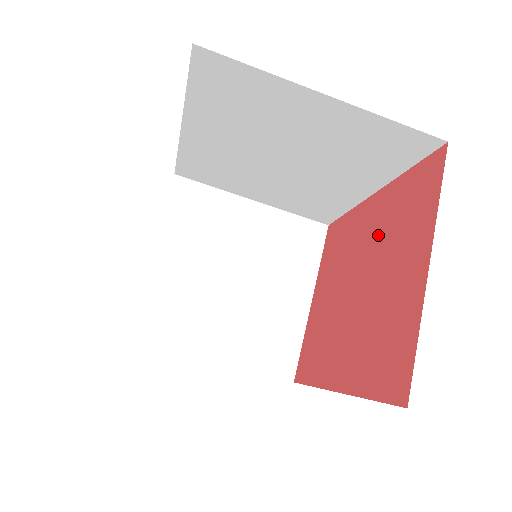
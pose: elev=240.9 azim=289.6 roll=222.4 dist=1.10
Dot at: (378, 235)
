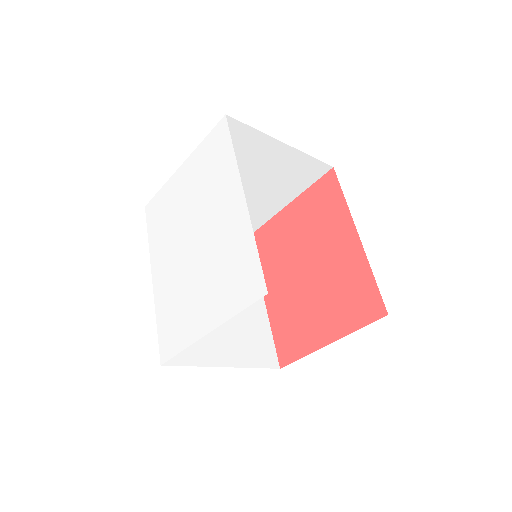
Dot at: (335, 271)
